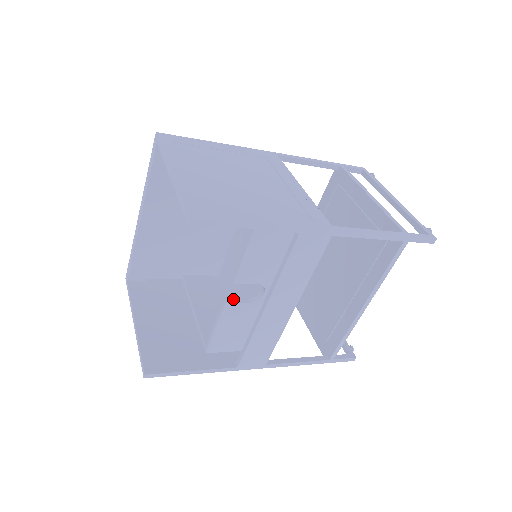
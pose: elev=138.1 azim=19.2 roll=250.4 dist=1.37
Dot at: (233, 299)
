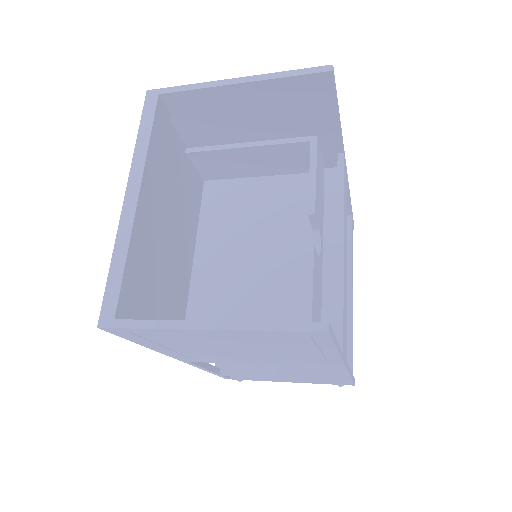
Dot at: occluded
